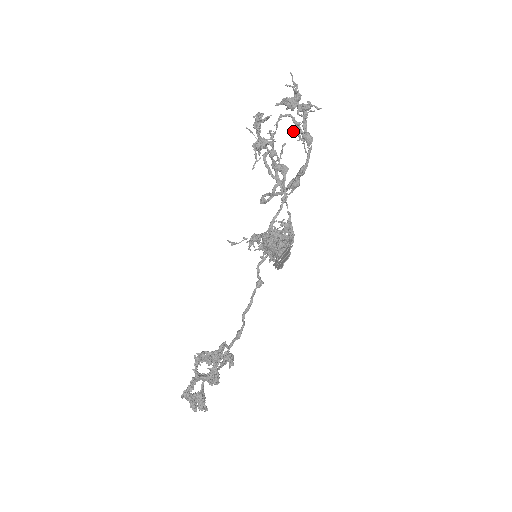
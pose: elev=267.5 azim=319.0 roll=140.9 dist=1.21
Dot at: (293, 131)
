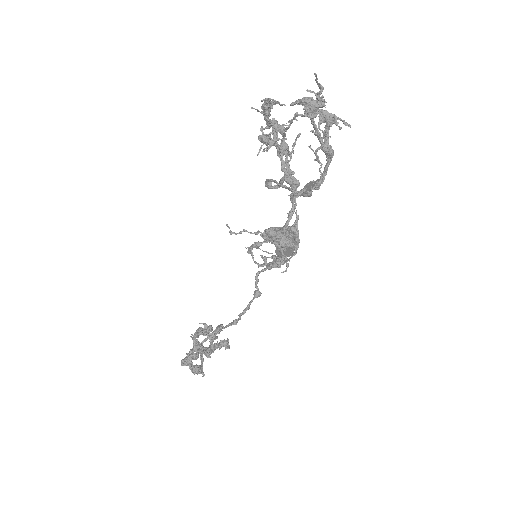
Dot at: occluded
